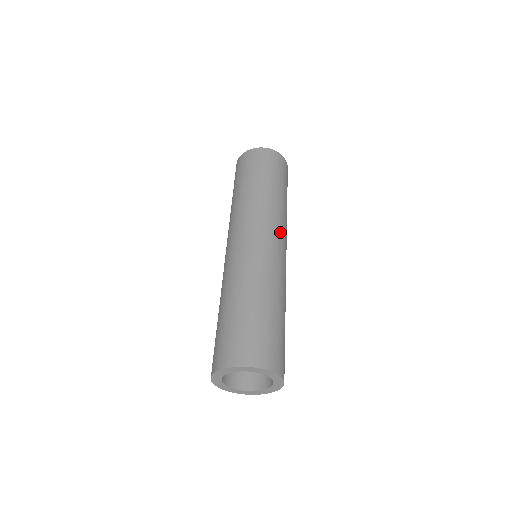
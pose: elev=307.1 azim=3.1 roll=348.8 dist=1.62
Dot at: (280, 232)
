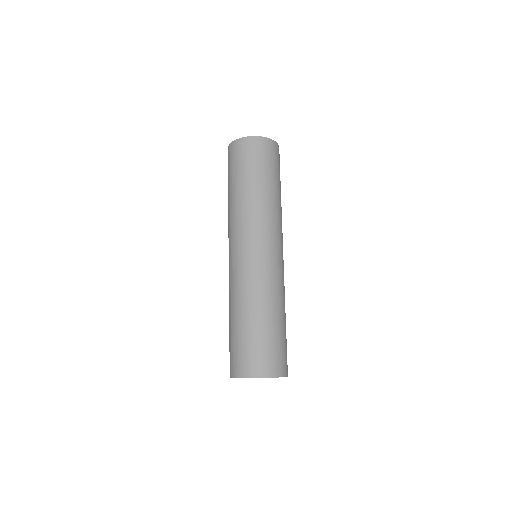
Dot at: (274, 236)
